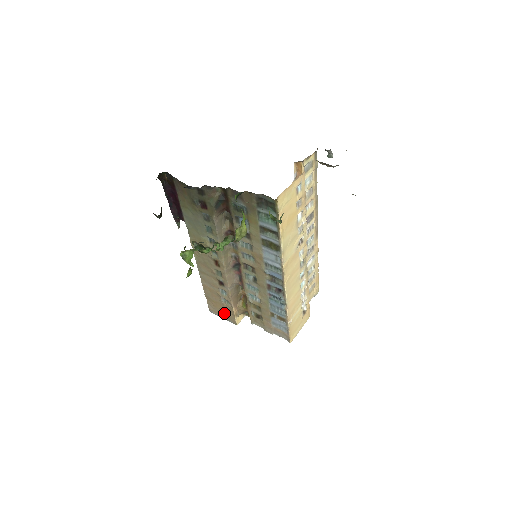
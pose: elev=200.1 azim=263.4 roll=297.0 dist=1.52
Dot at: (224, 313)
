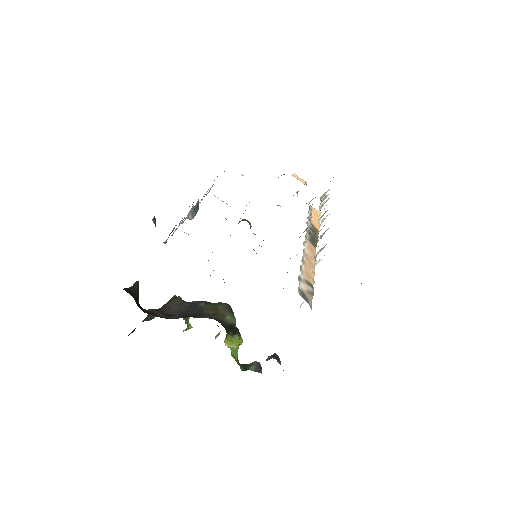
Dot at: occluded
